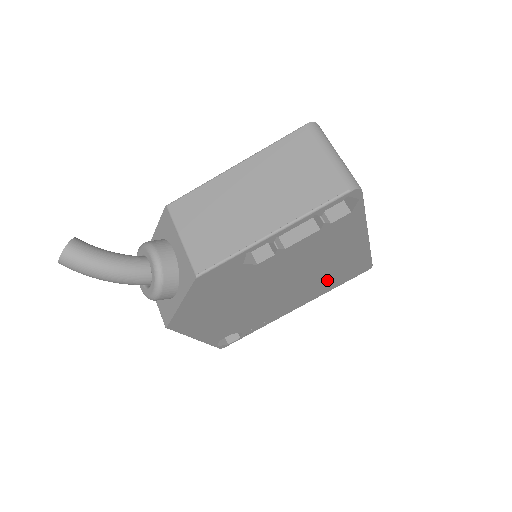
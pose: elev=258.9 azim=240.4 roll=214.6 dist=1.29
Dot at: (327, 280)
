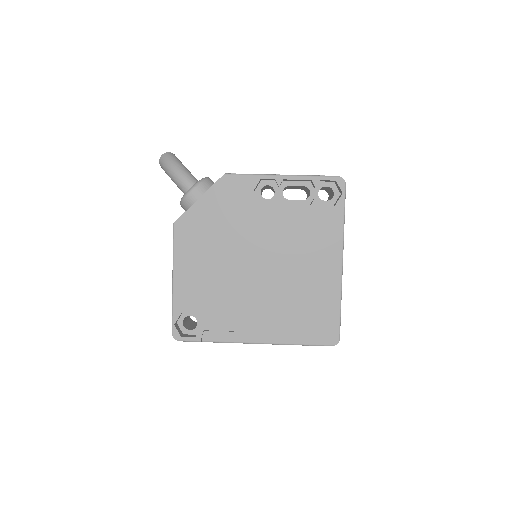
Dot at: (296, 312)
